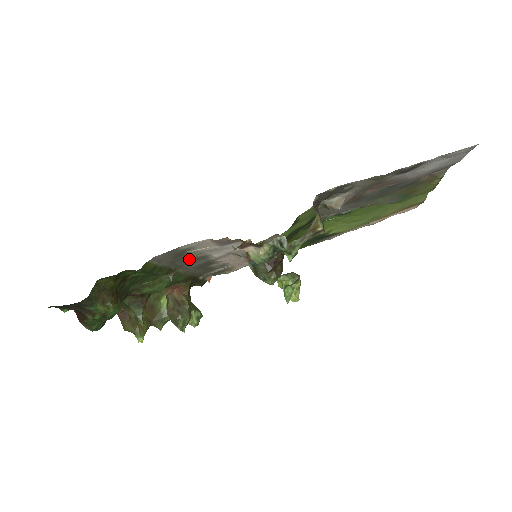
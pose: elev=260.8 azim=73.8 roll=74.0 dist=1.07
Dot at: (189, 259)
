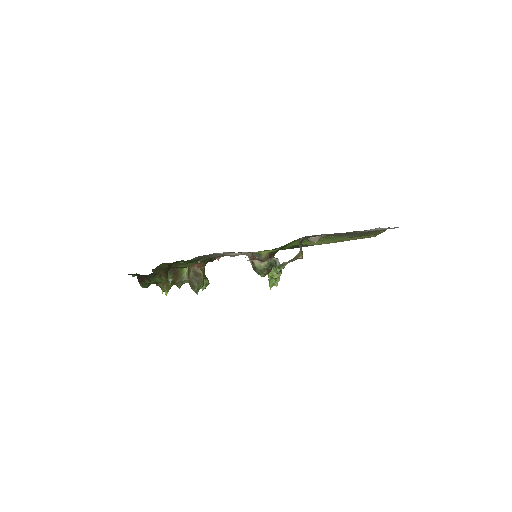
Dot at: (214, 254)
